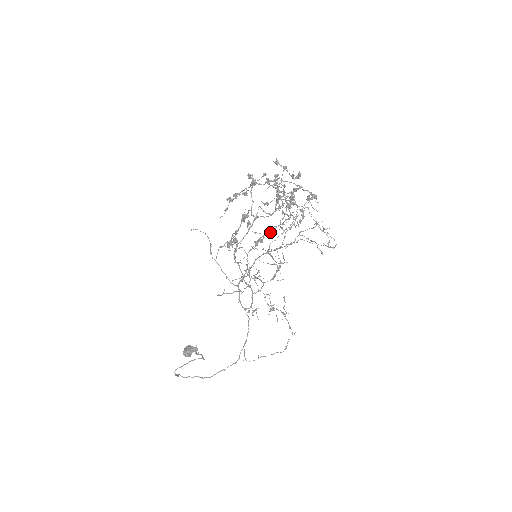
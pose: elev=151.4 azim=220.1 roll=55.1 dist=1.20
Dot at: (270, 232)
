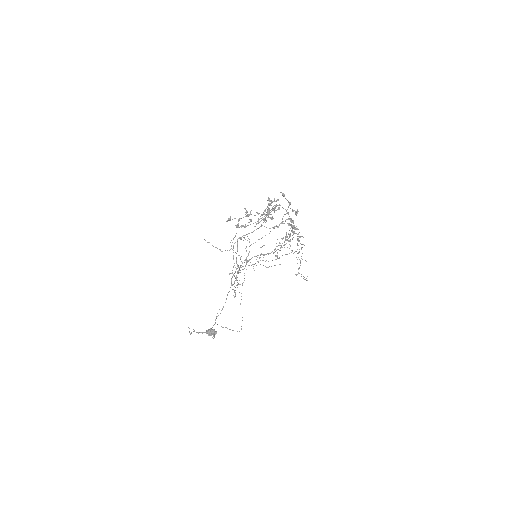
Dot at: occluded
